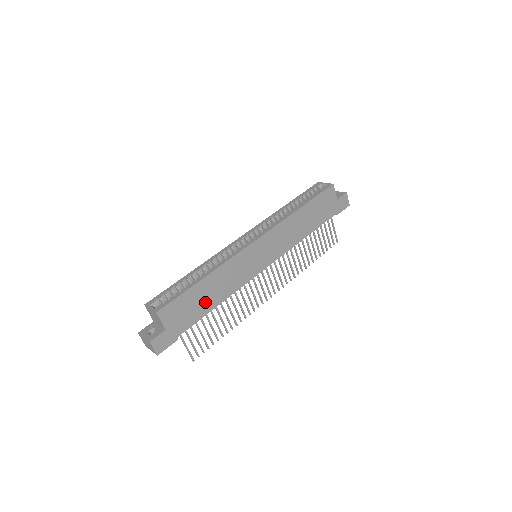
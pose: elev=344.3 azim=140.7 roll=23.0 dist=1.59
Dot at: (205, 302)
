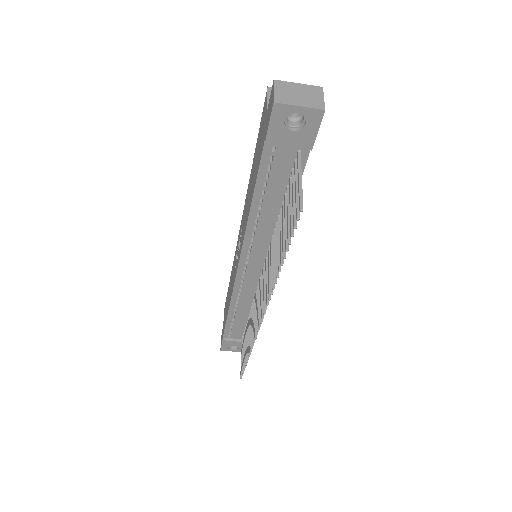
Dot at: occluded
